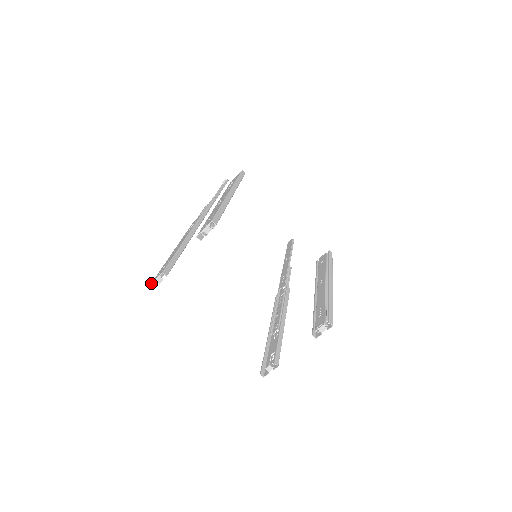
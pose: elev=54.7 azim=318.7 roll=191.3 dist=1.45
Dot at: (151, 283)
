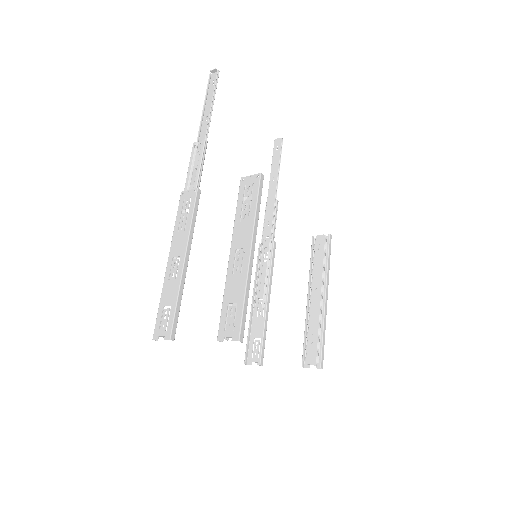
Dot at: (154, 337)
